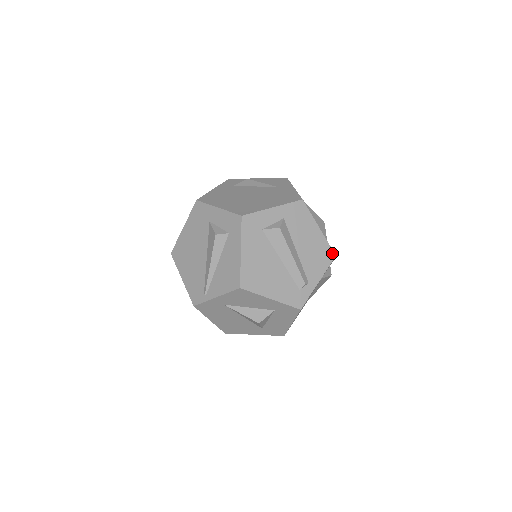
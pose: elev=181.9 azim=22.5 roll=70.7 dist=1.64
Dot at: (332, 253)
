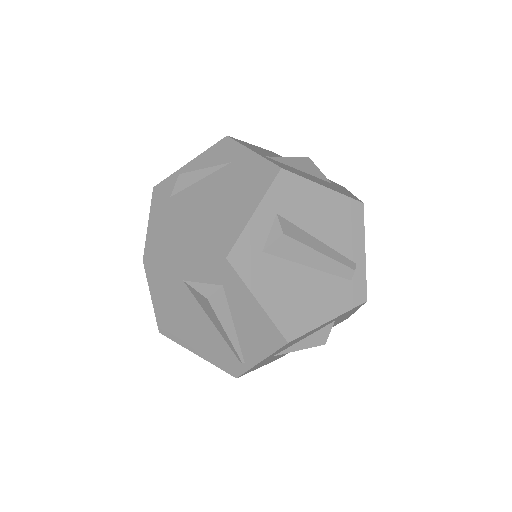
Dot at: (357, 204)
